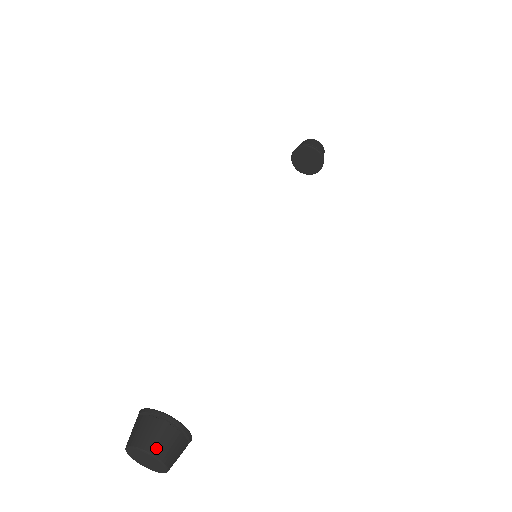
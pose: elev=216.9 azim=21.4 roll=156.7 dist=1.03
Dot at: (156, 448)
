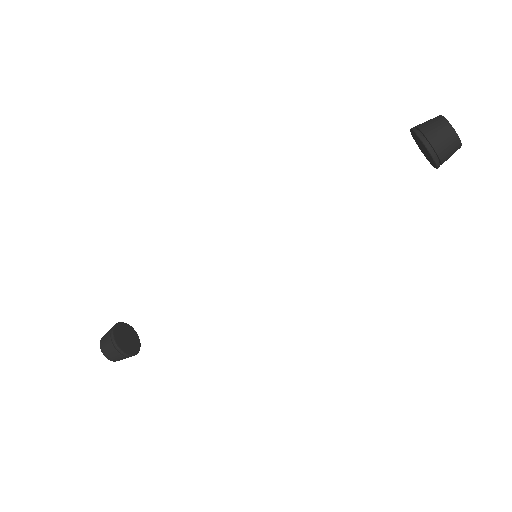
Dot at: (104, 351)
